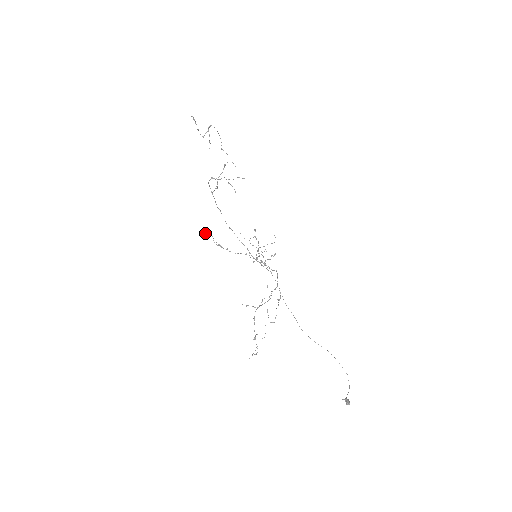
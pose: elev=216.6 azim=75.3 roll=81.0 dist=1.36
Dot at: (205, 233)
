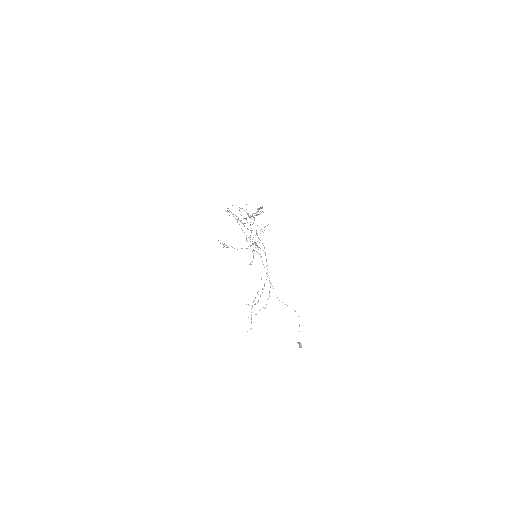
Dot at: occluded
